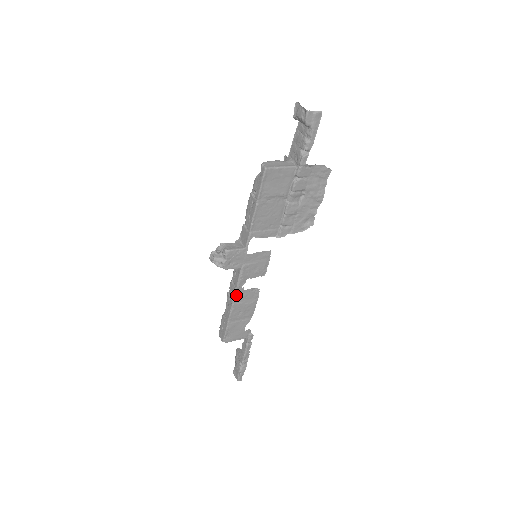
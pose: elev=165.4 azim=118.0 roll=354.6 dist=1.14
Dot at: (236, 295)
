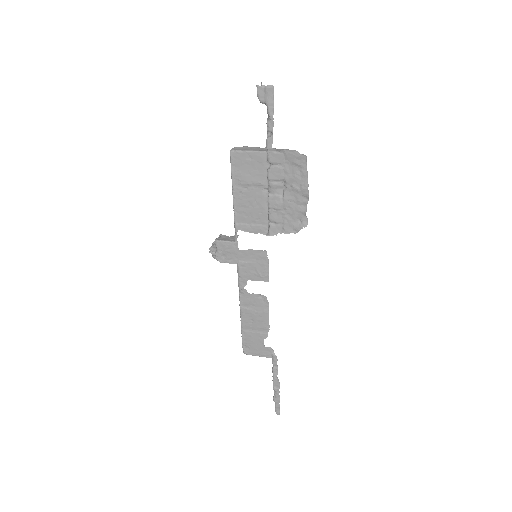
Dot at: (241, 297)
